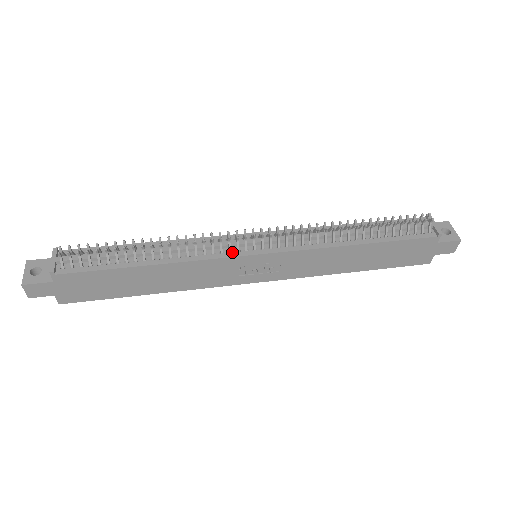
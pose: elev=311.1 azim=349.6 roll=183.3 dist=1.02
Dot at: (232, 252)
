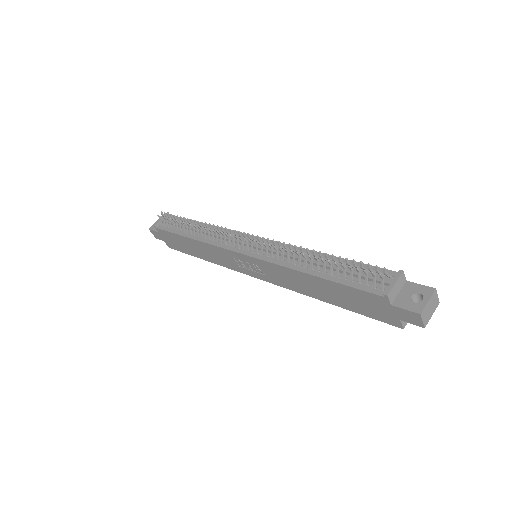
Dot at: (230, 246)
